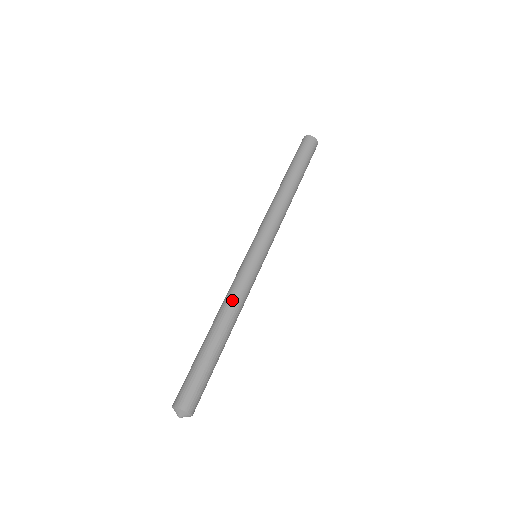
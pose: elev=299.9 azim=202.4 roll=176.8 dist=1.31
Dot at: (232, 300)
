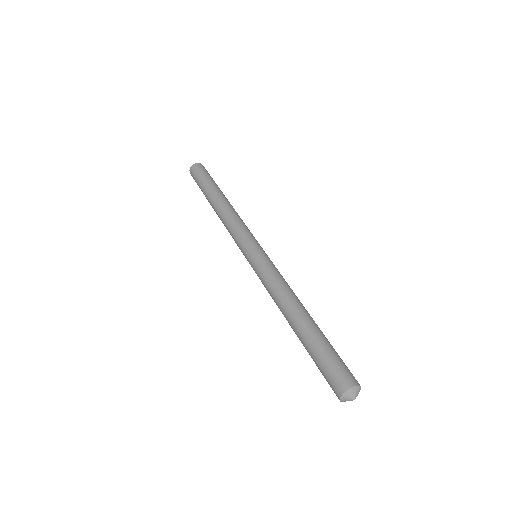
Dot at: (285, 289)
